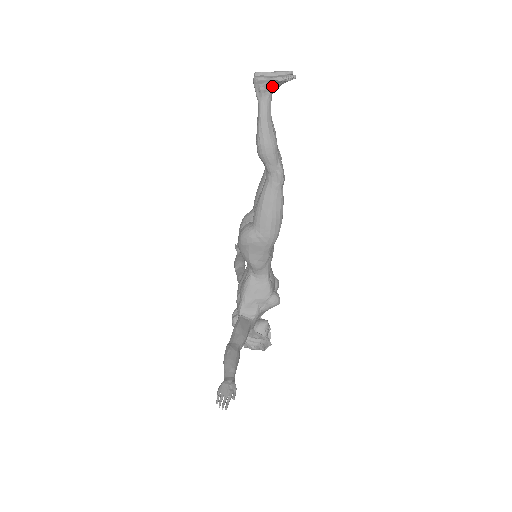
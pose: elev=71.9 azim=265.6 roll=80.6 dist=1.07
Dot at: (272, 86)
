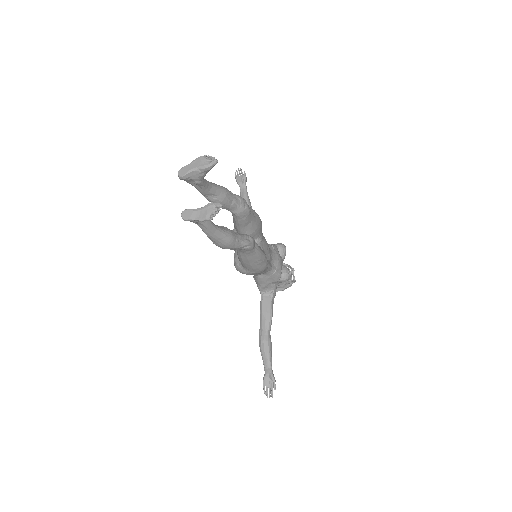
Dot at: occluded
